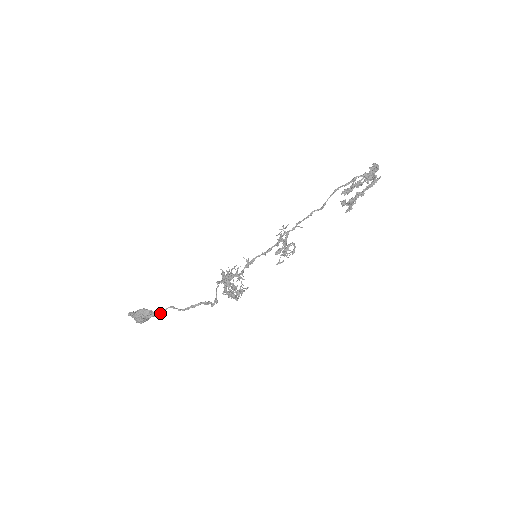
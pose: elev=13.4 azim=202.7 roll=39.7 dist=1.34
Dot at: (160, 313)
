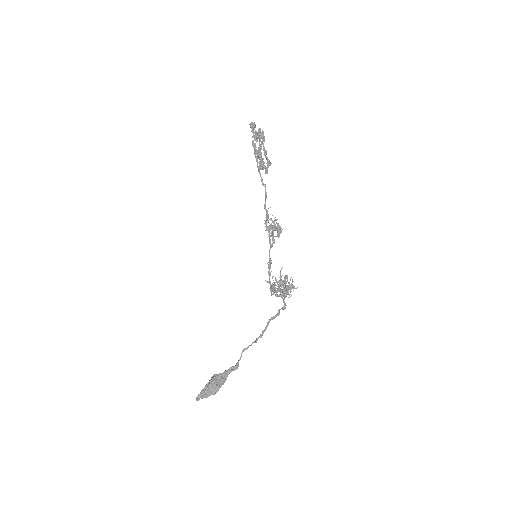
Dot at: (238, 364)
